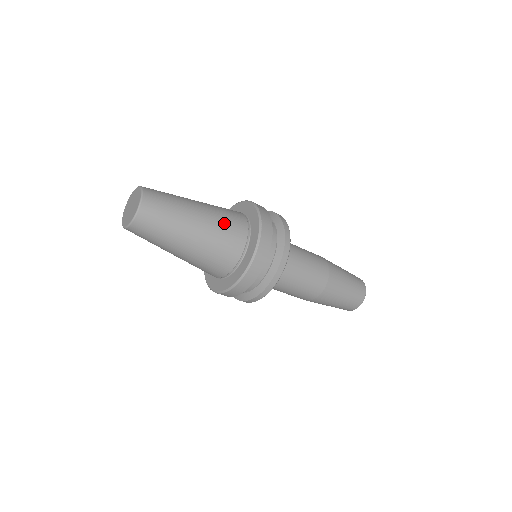
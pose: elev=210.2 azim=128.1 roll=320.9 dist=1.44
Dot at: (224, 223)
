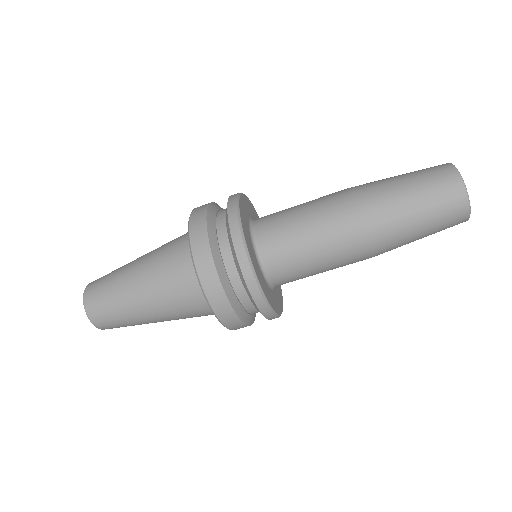
Dot at: occluded
